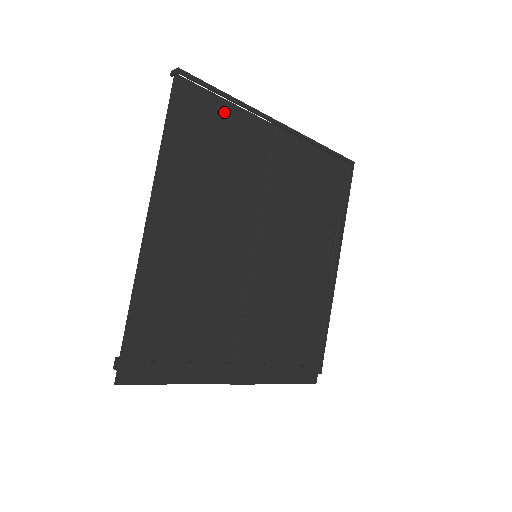
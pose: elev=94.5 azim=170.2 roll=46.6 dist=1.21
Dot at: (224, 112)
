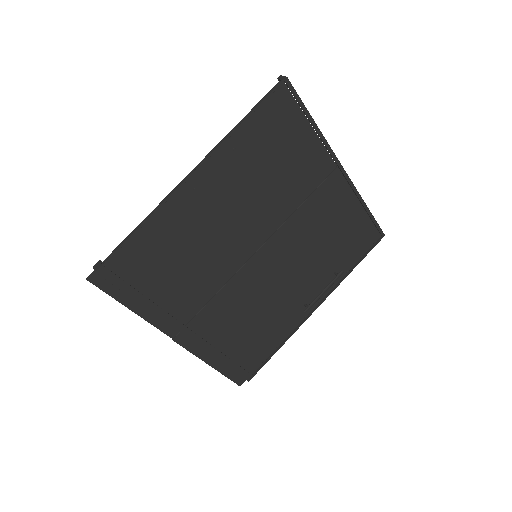
Dot at: (302, 131)
